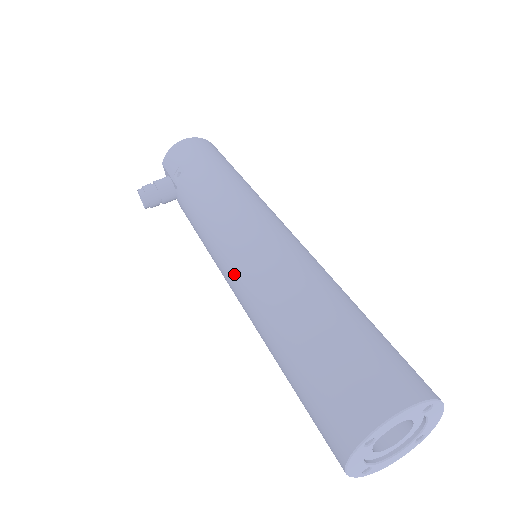
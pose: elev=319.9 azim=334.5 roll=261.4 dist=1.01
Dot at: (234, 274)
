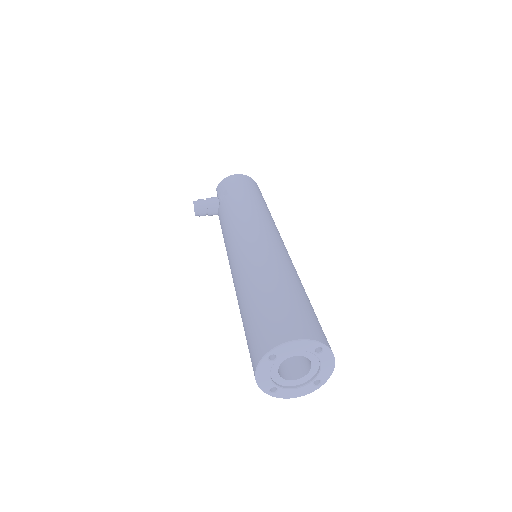
Dot at: (234, 259)
